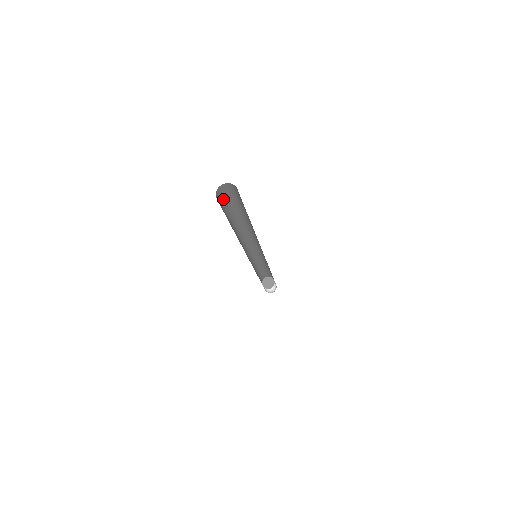
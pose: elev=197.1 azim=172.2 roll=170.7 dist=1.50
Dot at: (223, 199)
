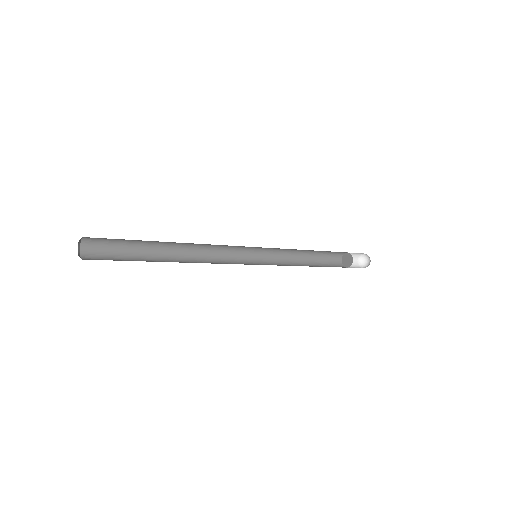
Dot at: (109, 239)
